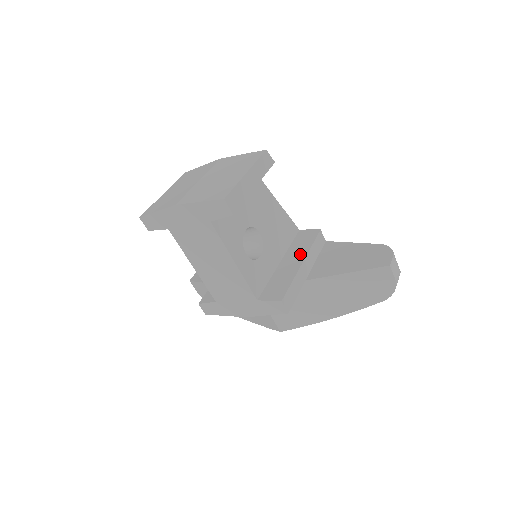
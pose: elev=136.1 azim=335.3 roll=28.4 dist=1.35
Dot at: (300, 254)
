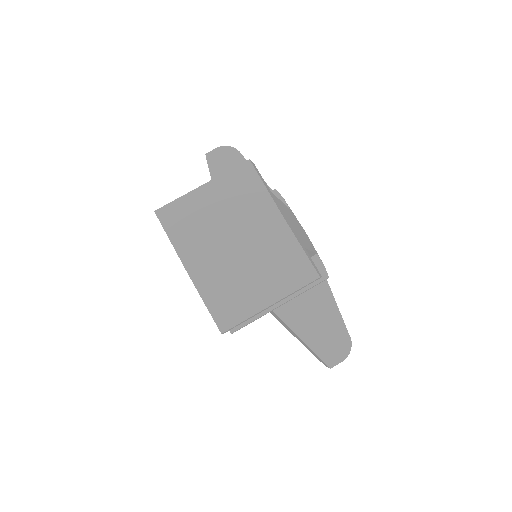
Dot at: occluded
